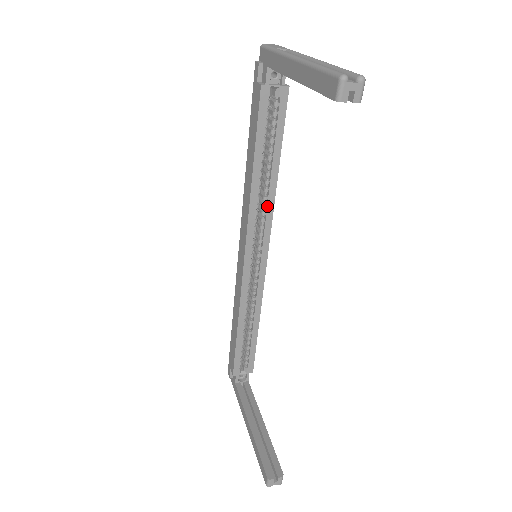
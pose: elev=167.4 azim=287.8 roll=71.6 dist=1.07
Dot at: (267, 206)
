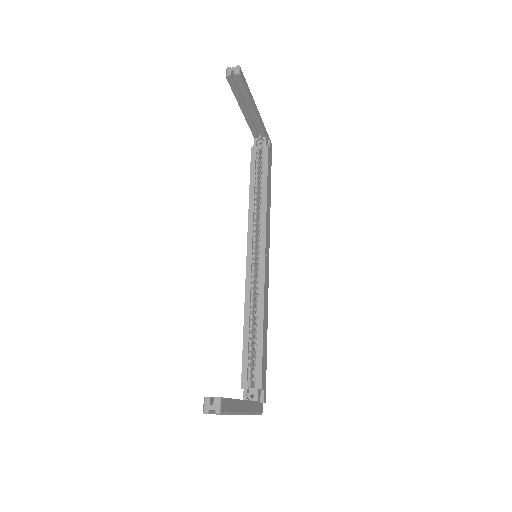
Dot at: (261, 216)
